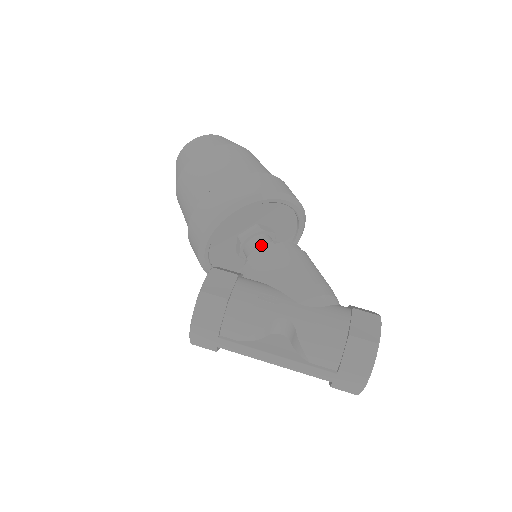
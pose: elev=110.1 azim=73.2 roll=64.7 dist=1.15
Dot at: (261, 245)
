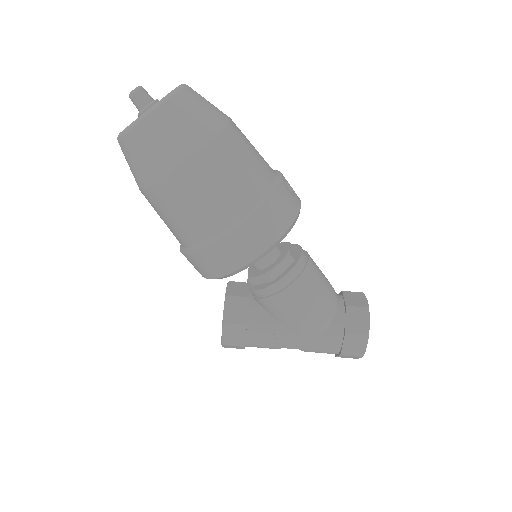
Dot at: (258, 263)
